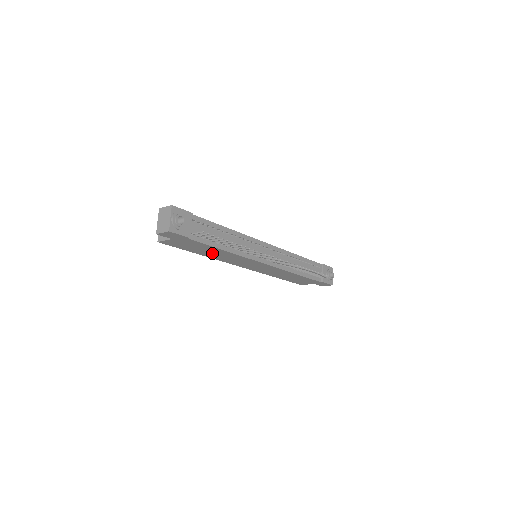
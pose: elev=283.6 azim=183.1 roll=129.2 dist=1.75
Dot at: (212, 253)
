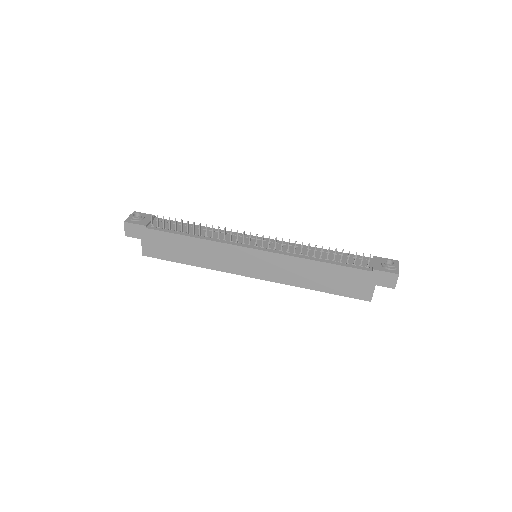
Dot at: (193, 253)
